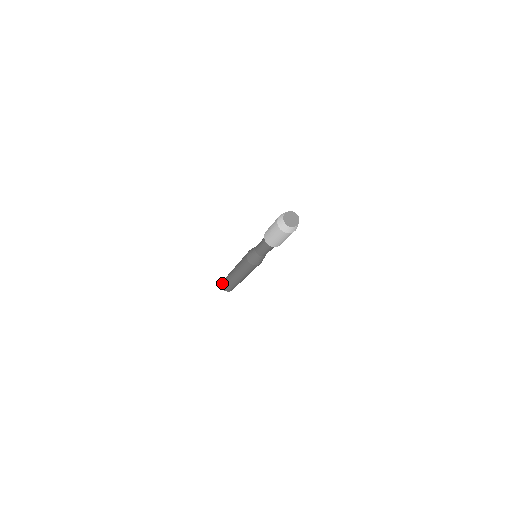
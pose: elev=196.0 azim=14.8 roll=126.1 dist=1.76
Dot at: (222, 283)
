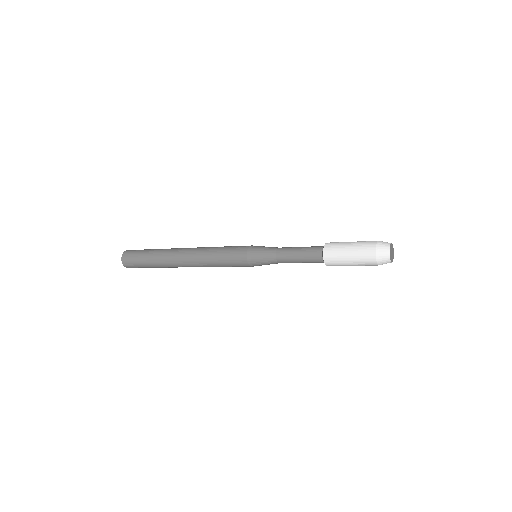
Dot at: (129, 266)
